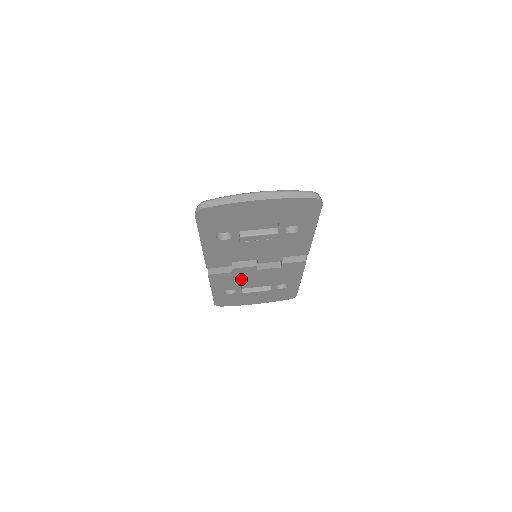
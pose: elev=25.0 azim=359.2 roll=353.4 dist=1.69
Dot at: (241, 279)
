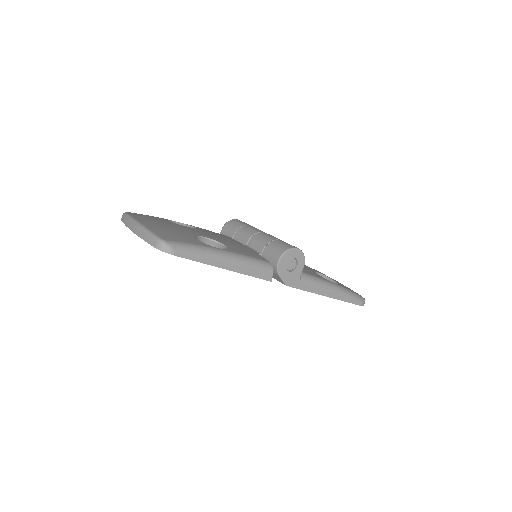
Dot at: occluded
